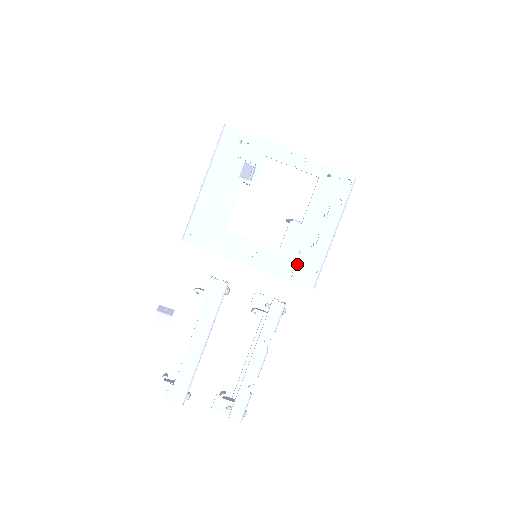
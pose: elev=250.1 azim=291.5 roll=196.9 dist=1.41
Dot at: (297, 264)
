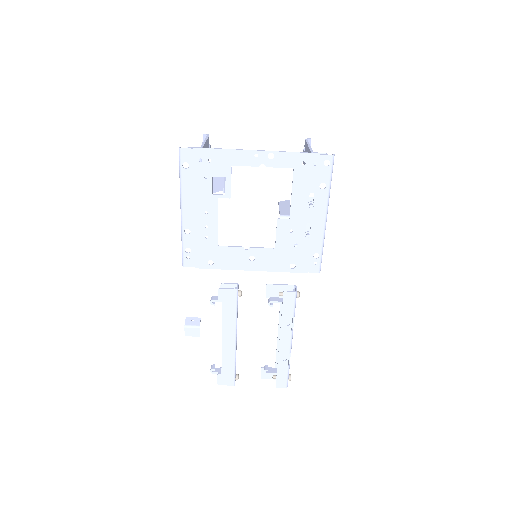
Dot at: (296, 256)
